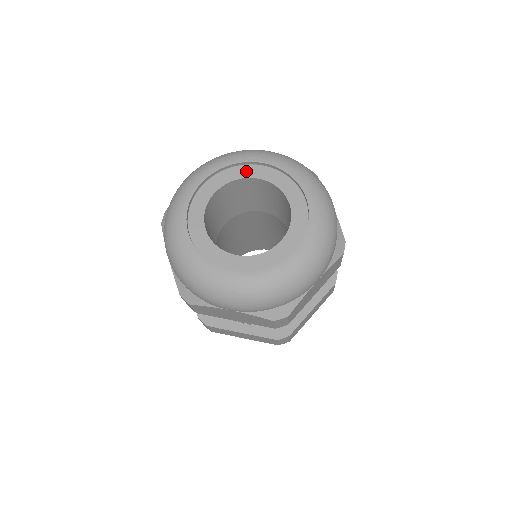
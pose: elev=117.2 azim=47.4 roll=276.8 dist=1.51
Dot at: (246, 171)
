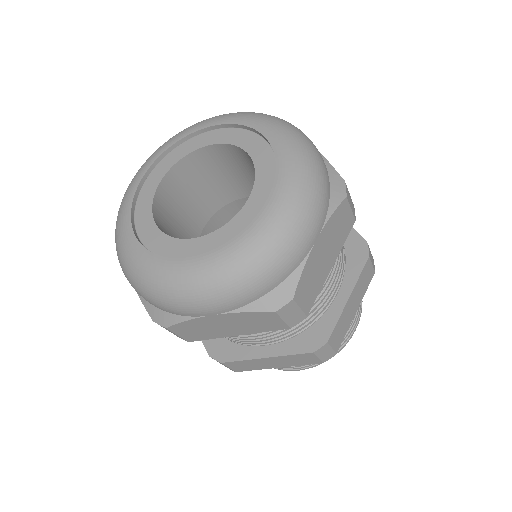
Dot at: (192, 144)
